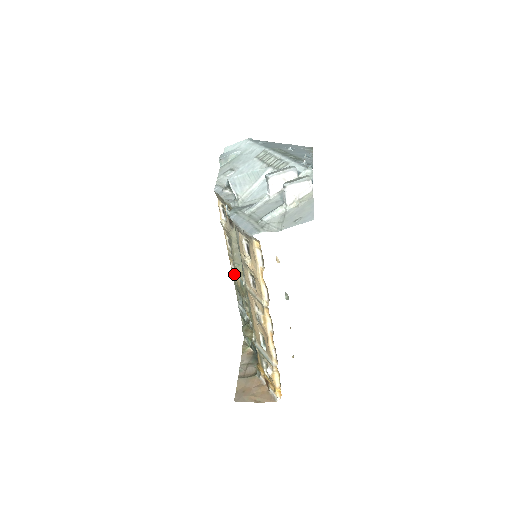
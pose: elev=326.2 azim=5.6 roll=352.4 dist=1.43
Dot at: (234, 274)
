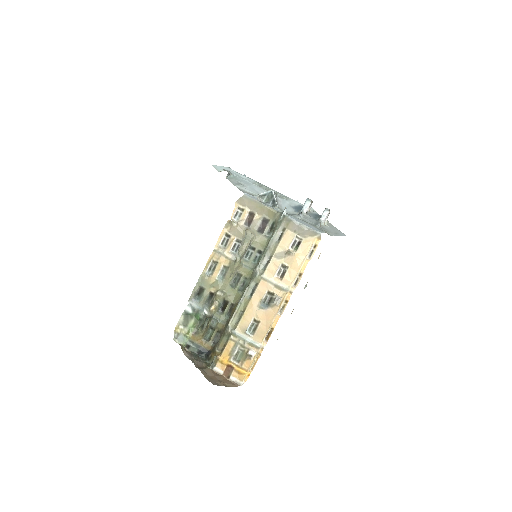
Dot at: (207, 271)
